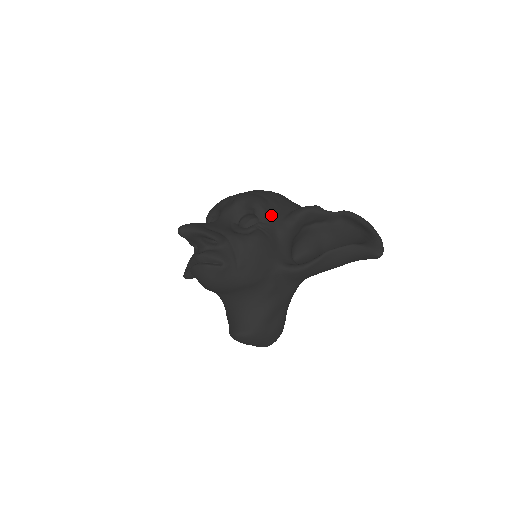
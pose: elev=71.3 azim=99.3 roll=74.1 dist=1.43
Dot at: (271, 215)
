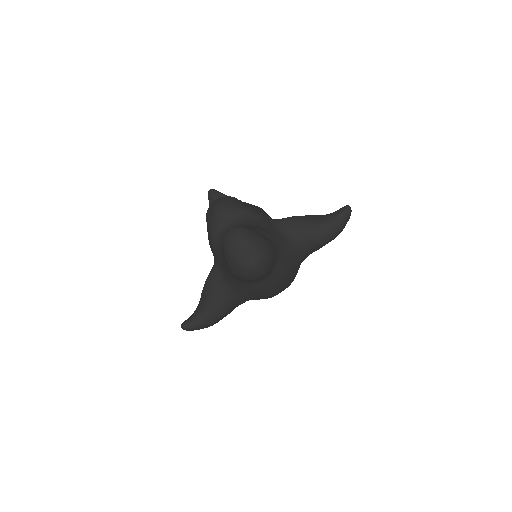
Dot at: occluded
